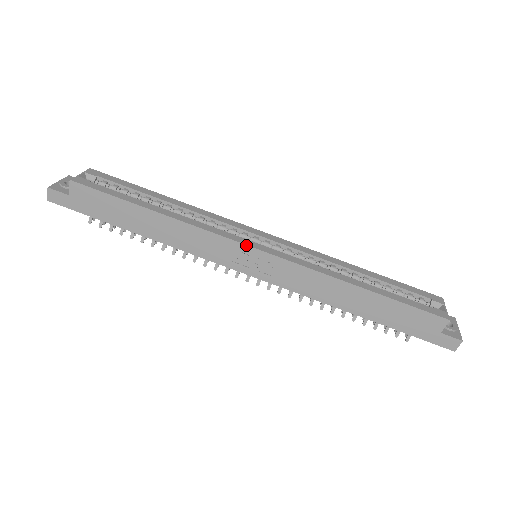
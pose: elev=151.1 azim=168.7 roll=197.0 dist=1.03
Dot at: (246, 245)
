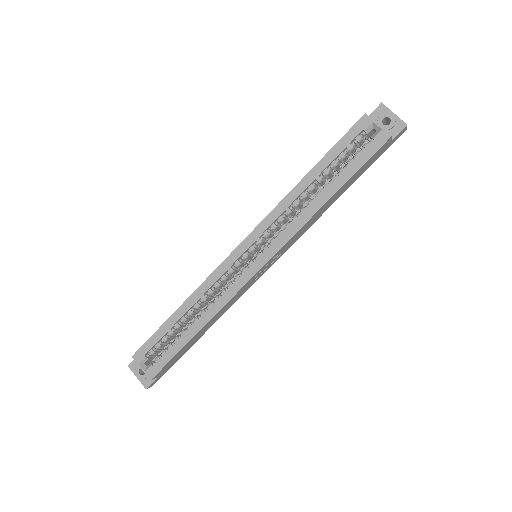
Dot at: (255, 275)
